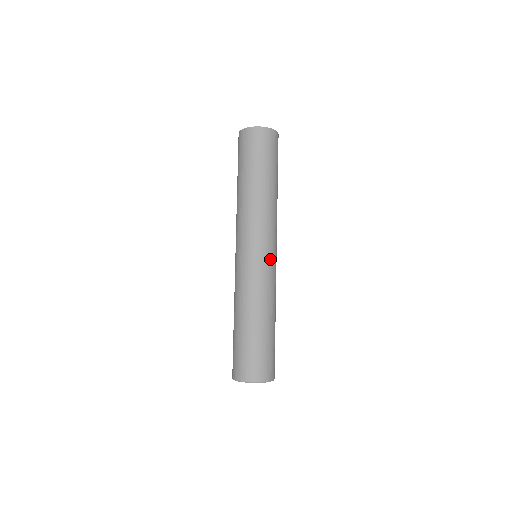
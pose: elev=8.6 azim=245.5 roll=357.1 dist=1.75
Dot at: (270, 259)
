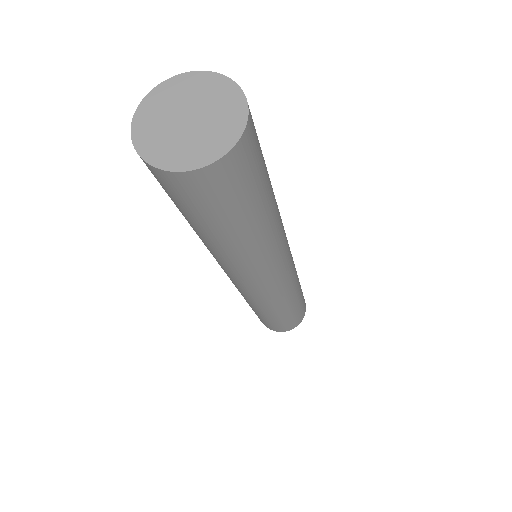
Dot at: (253, 291)
